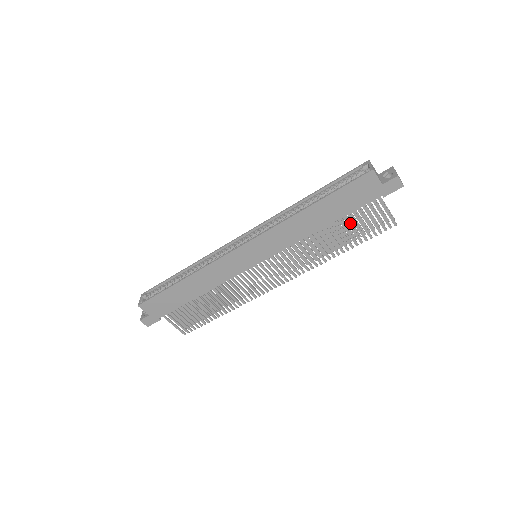
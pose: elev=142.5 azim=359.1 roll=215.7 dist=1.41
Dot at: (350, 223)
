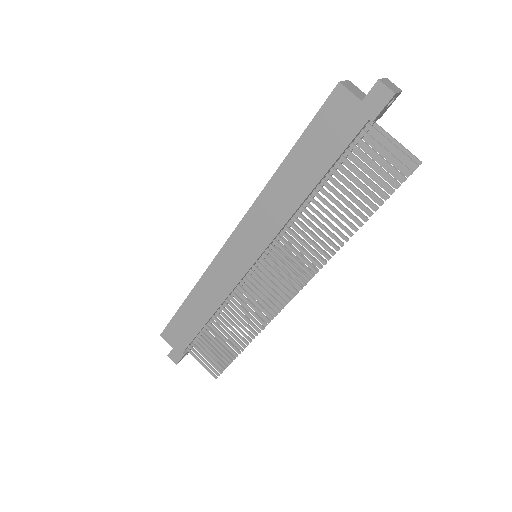
Dot at: (357, 184)
